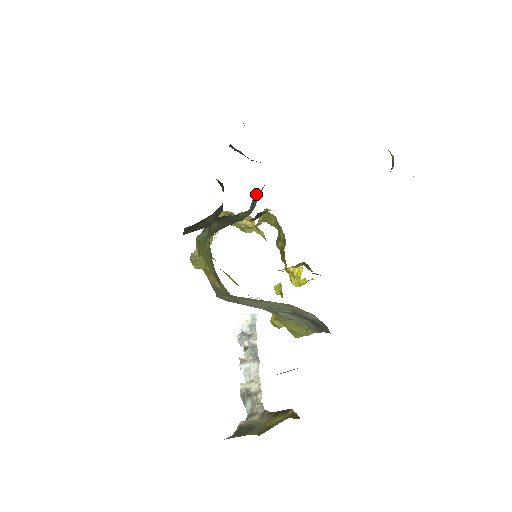
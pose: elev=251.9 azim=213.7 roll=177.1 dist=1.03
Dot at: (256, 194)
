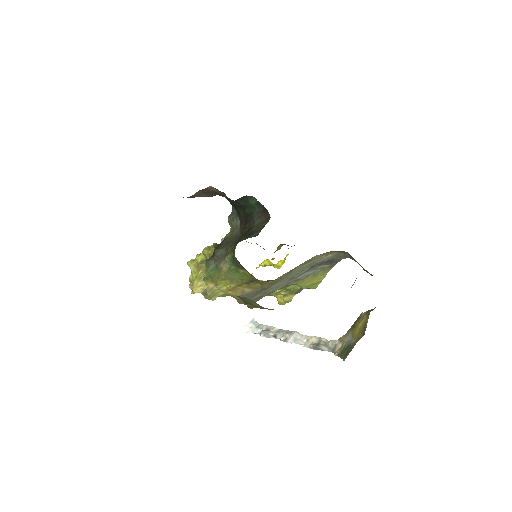
Dot at: (230, 216)
